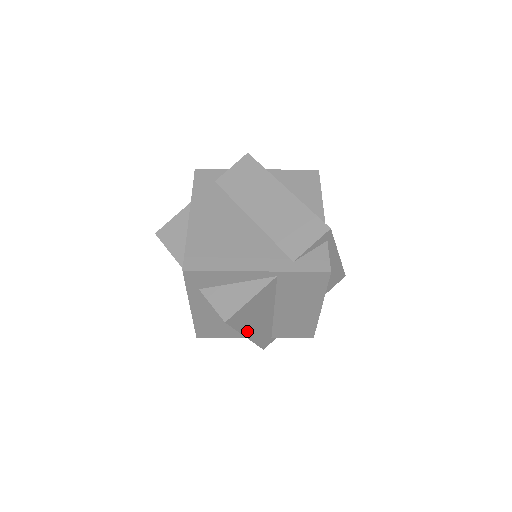
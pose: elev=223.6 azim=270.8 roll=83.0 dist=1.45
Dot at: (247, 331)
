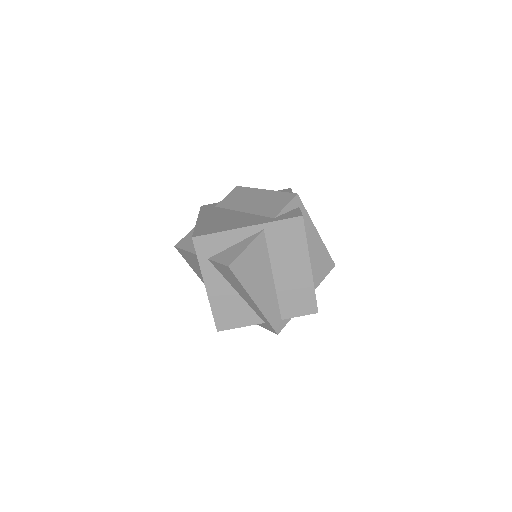
Dot at: (253, 293)
